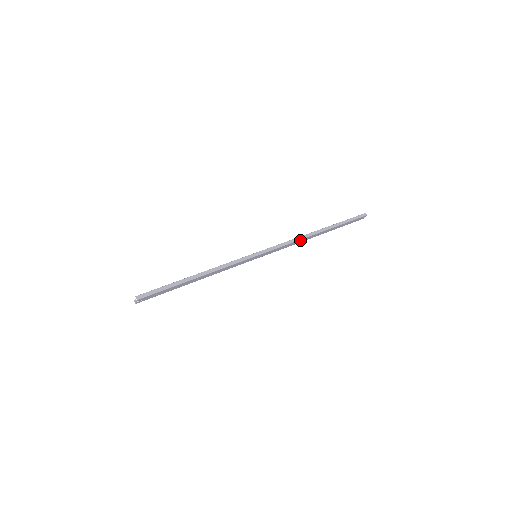
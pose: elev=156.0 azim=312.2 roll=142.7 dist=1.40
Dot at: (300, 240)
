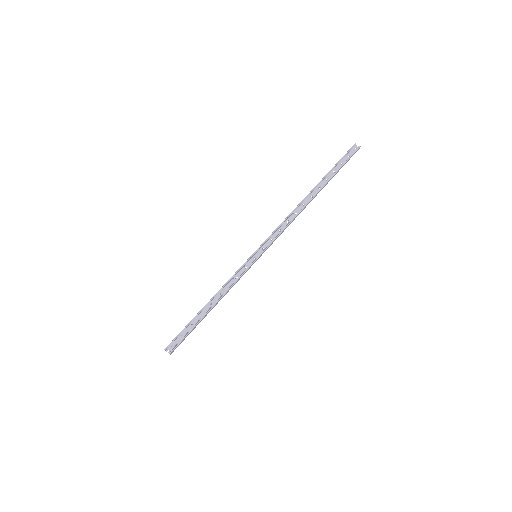
Dot at: (294, 217)
